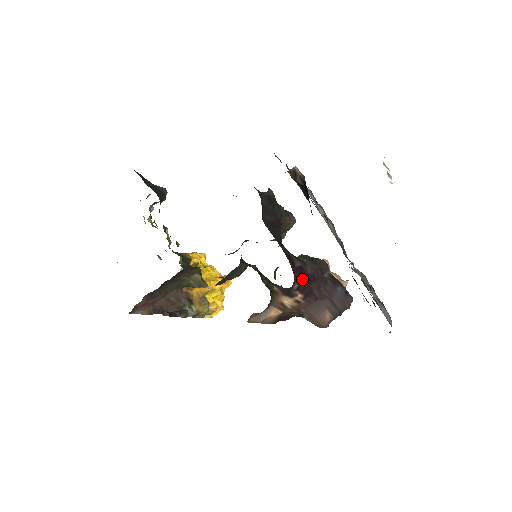
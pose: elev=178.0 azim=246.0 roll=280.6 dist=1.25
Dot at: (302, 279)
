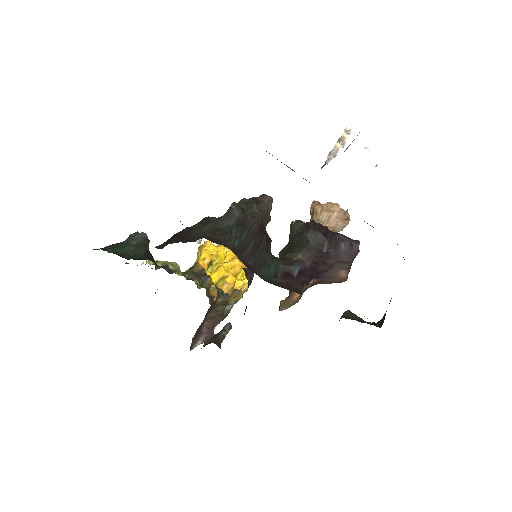
Dot at: (306, 277)
